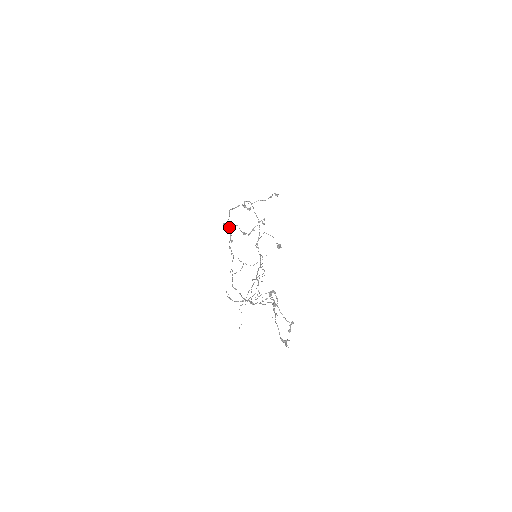
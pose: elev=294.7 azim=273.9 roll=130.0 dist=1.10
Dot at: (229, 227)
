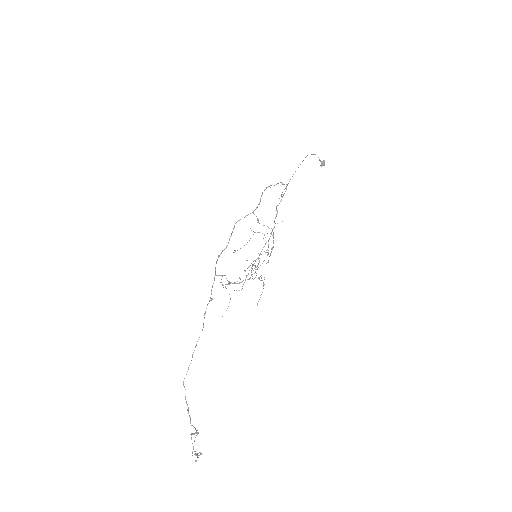
Dot at: (217, 275)
